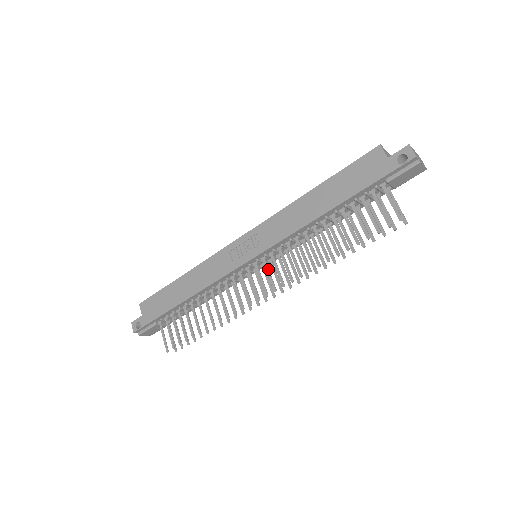
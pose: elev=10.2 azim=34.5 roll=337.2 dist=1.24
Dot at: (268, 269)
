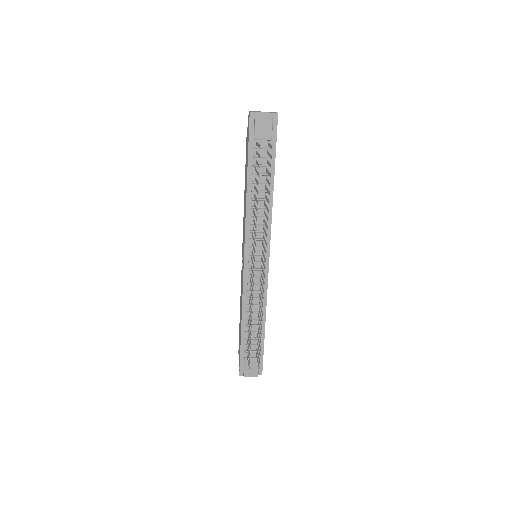
Dot at: (252, 254)
